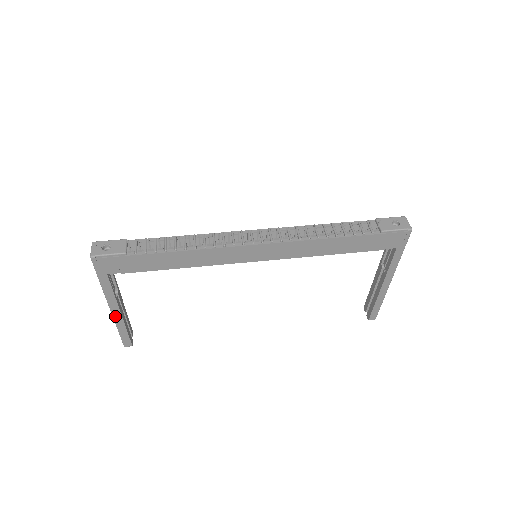
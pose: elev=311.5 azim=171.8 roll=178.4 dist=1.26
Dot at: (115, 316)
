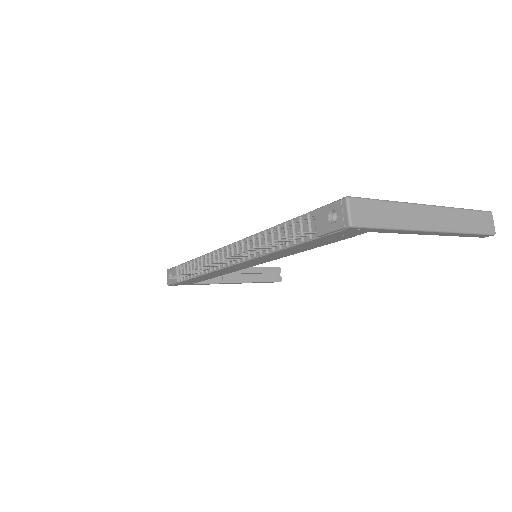
Dot at: (238, 283)
